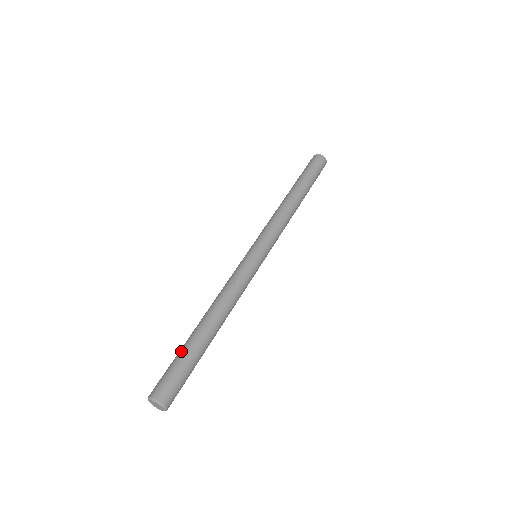
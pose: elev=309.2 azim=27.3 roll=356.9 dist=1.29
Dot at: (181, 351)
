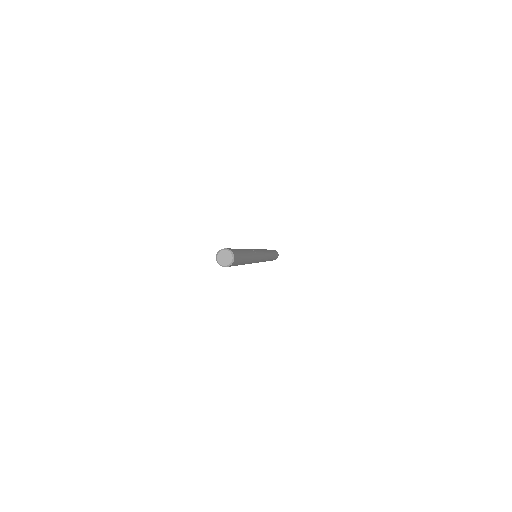
Dot at: occluded
